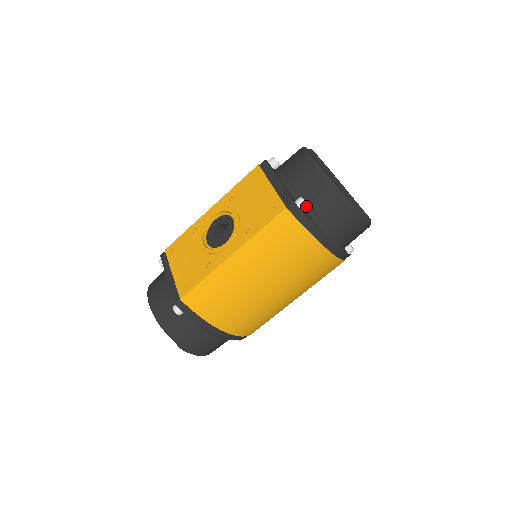
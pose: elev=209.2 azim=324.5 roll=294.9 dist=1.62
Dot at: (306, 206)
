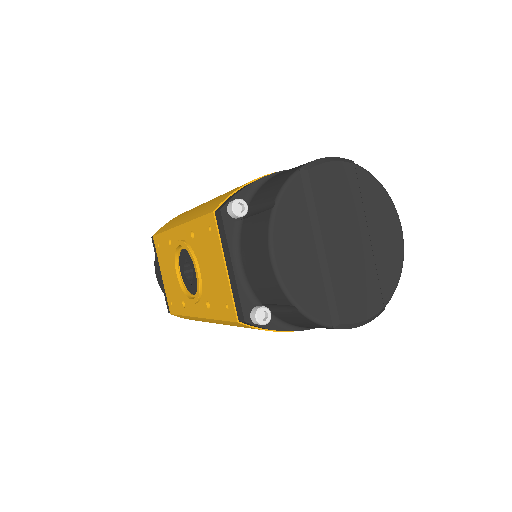
Dot at: (264, 324)
